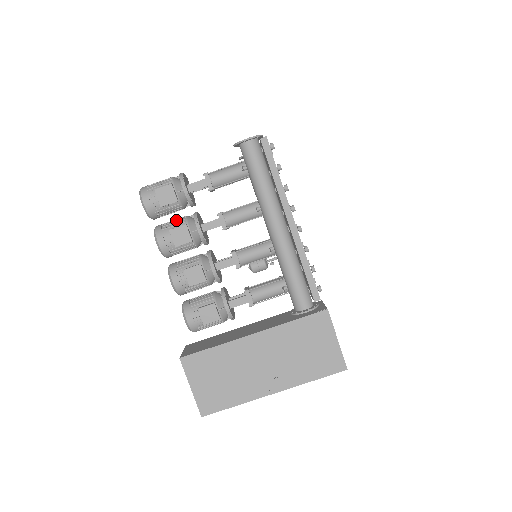
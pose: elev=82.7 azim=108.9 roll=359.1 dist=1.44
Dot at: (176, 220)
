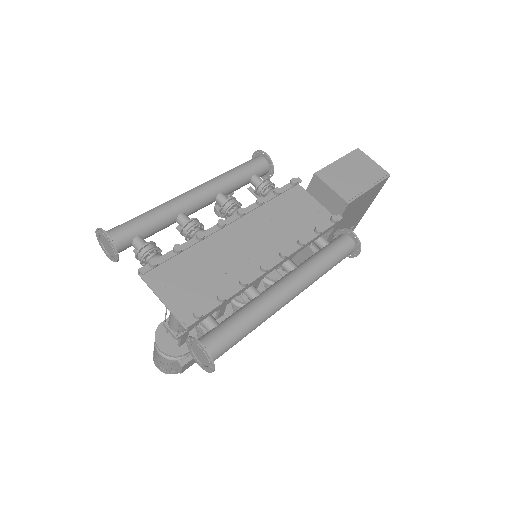
Dot at: (200, 336)
